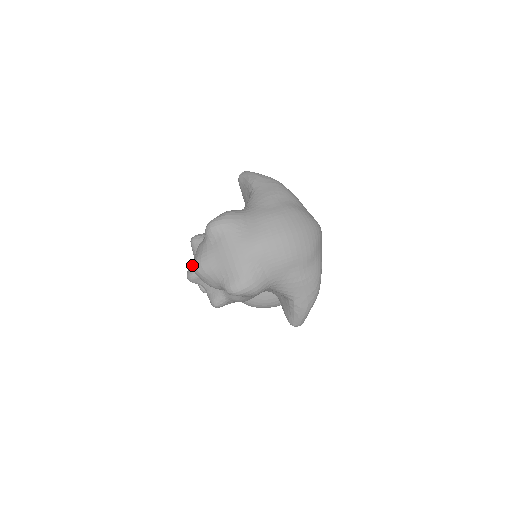
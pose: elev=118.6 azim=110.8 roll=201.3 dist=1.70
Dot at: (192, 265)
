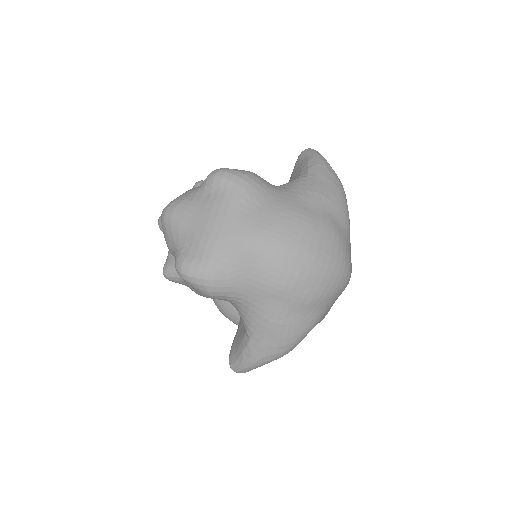
Dot at: occluded
